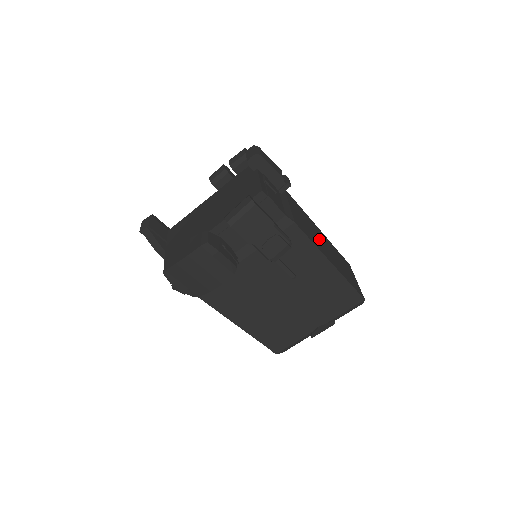
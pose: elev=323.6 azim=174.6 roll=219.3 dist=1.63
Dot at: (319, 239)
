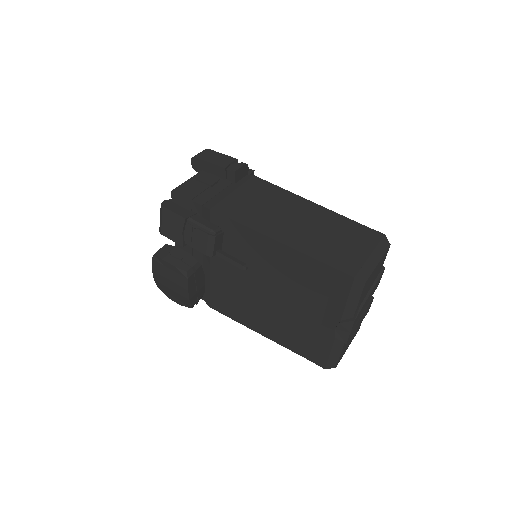
Dot at: (283, 216)
